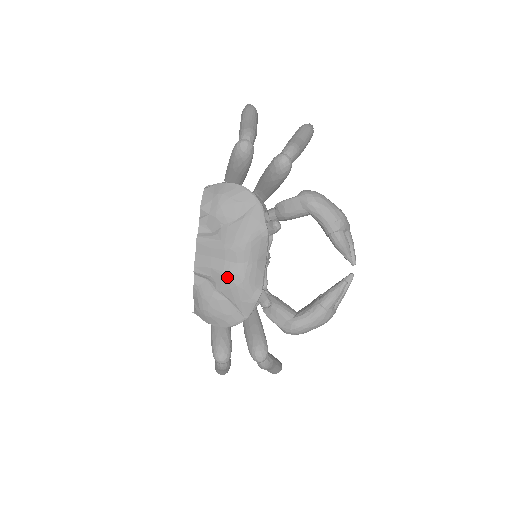
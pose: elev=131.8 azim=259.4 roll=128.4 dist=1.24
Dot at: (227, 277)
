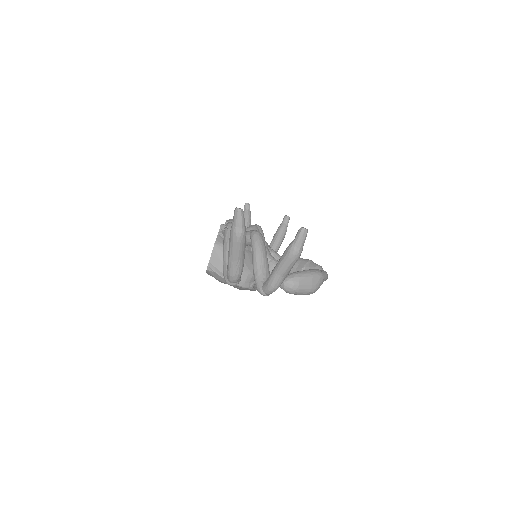
Dot at: occluded
